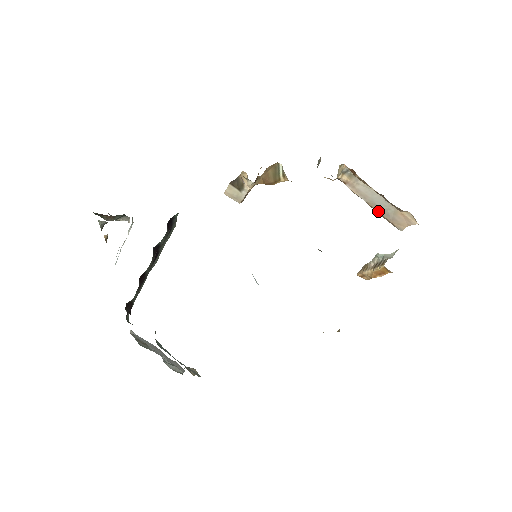
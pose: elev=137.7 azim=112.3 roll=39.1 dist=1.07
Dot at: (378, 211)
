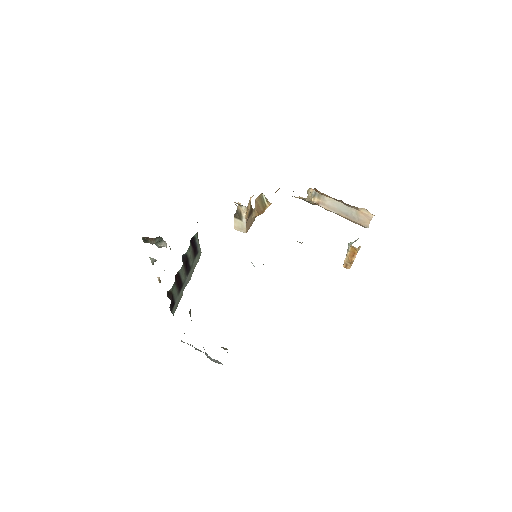
Dot at: (347, 218)
